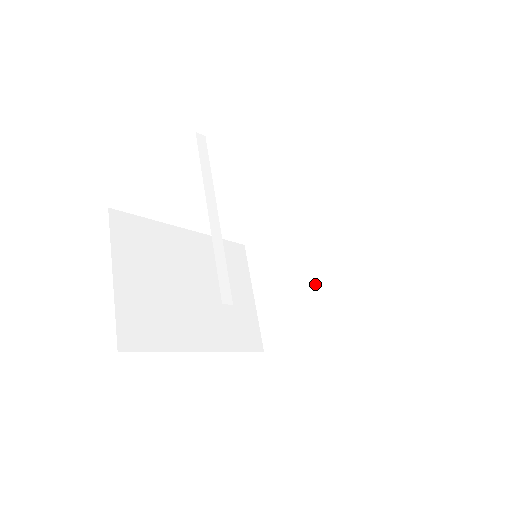
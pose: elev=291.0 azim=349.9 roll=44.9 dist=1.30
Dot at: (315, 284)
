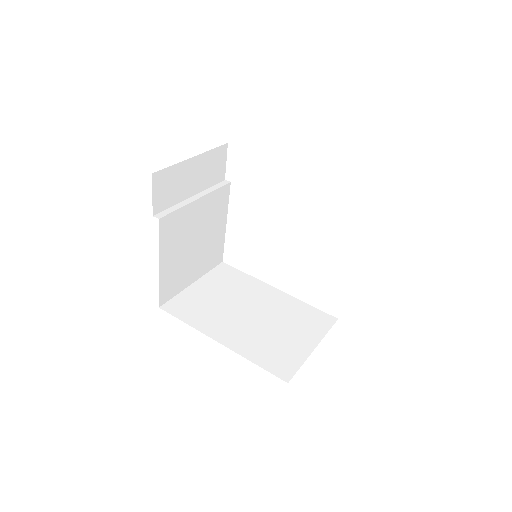
Dot at: occluded
